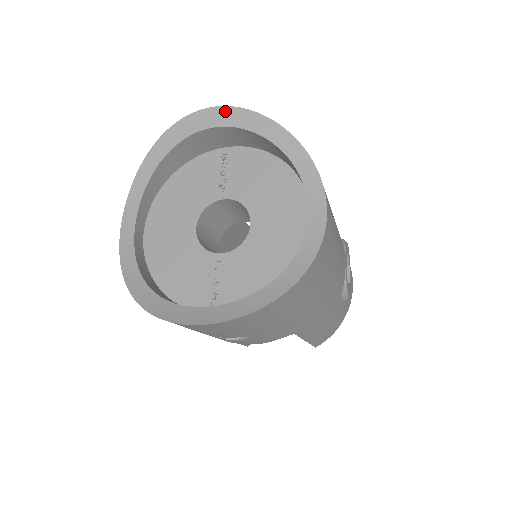
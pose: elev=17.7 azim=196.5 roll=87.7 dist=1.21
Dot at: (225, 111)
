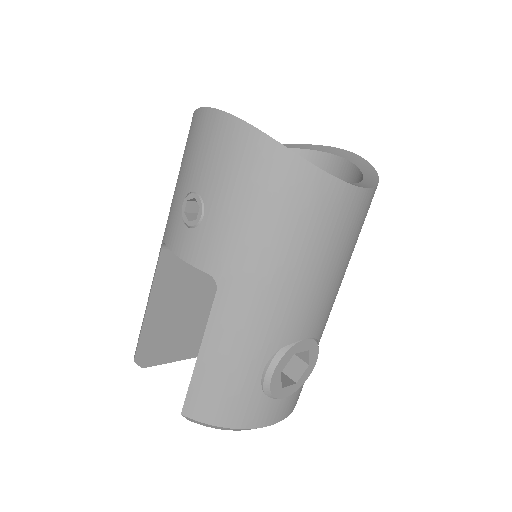
Dot at: (350, 154)
